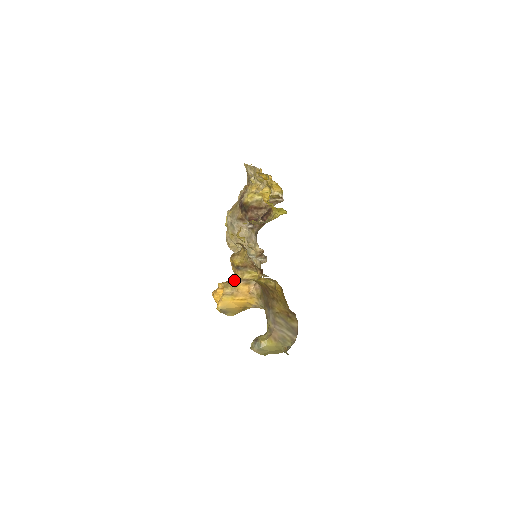
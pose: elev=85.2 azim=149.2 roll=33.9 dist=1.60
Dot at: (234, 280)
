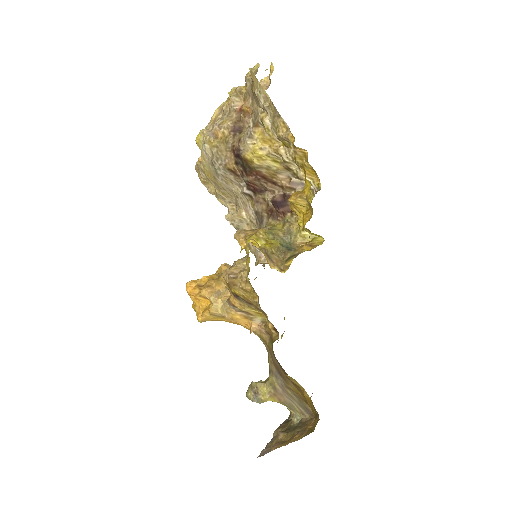
Dot at: (227, 302)
